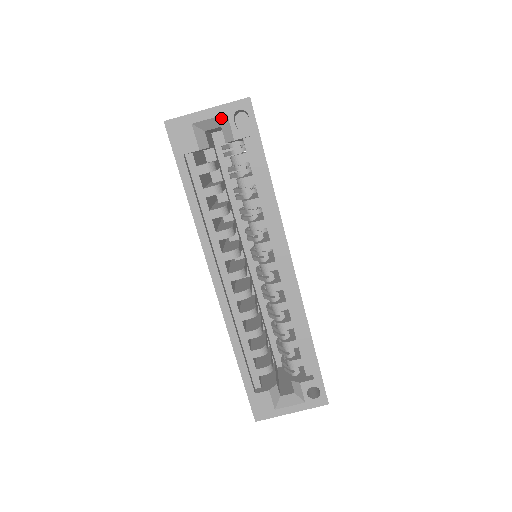
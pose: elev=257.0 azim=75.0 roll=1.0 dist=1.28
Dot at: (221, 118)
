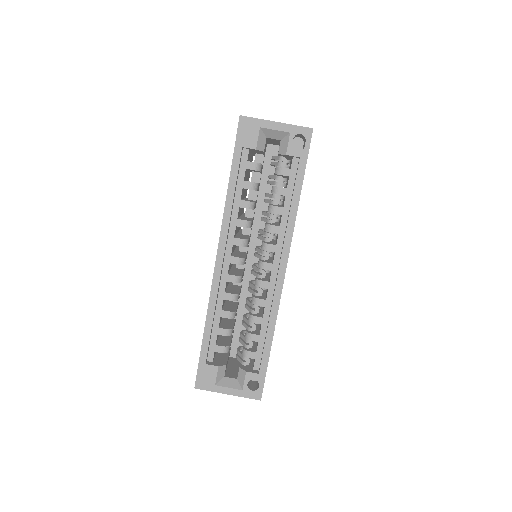
Dot at: (284, 134)
